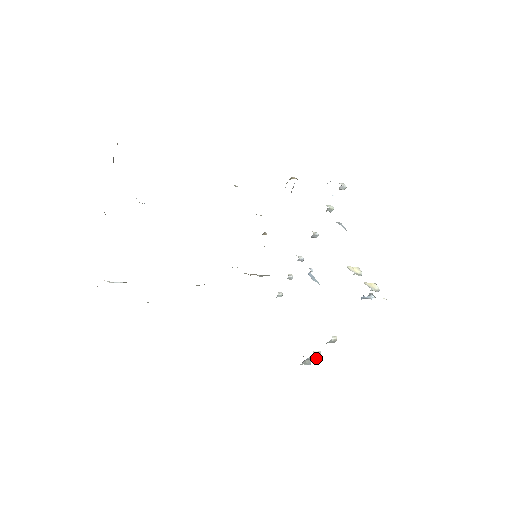
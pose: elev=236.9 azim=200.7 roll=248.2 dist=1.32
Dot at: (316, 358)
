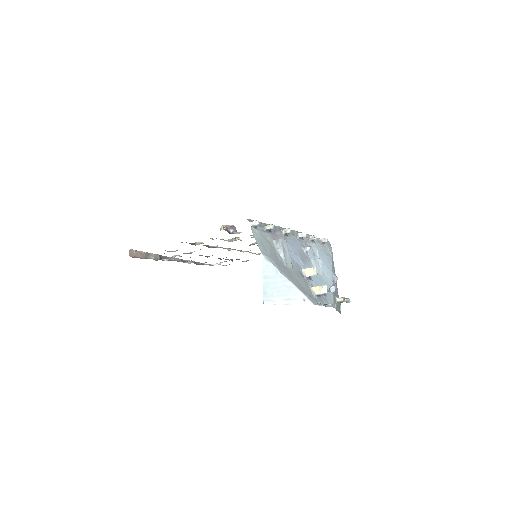
Dot at: occluded
